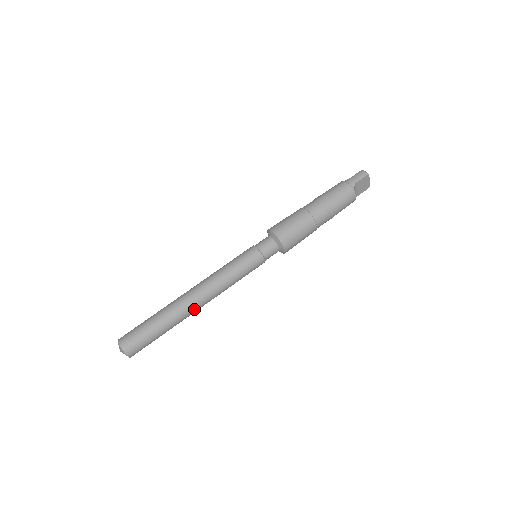
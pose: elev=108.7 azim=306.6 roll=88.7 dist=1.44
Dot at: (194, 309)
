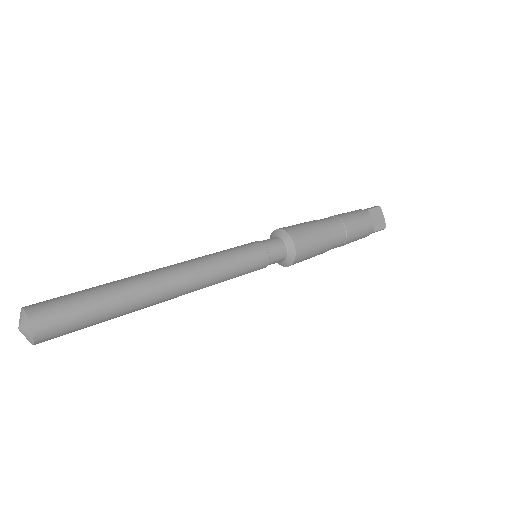
Dot at: (162, 285)
